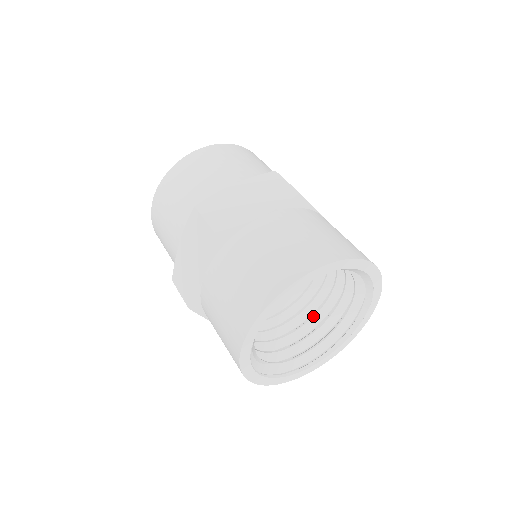
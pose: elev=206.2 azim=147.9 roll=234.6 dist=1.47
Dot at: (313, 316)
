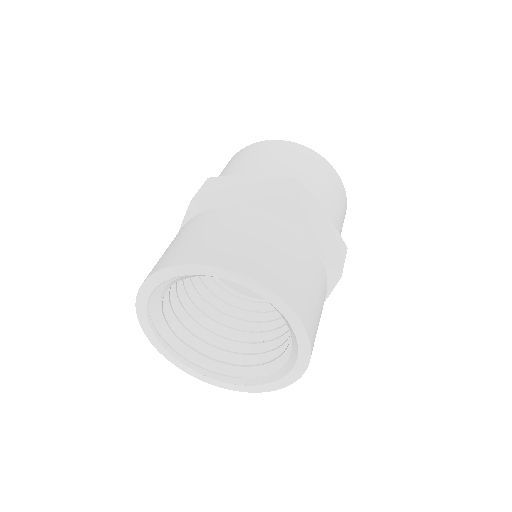
Dot at: (214, 333)
